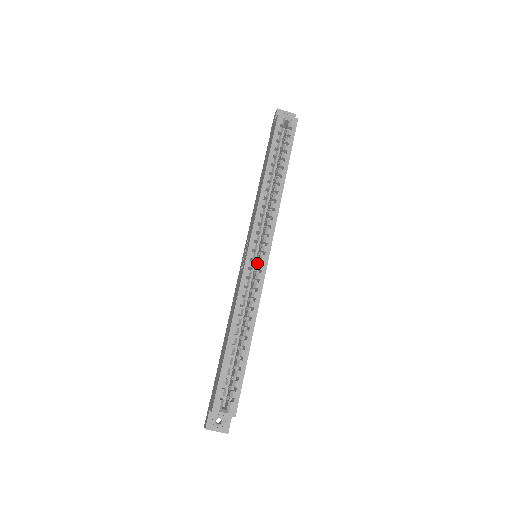
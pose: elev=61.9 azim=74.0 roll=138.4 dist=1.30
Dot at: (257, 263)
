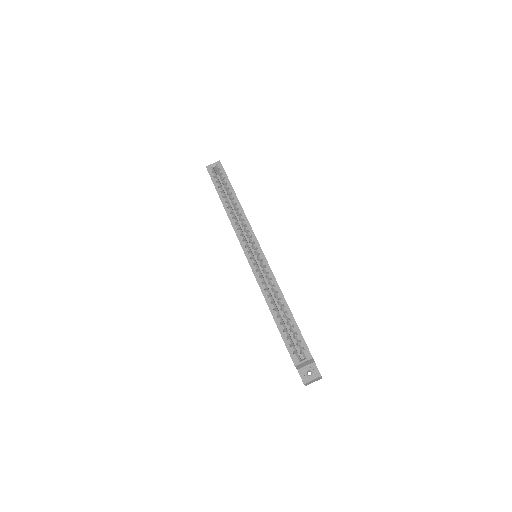
Dot at: (258, 258)
